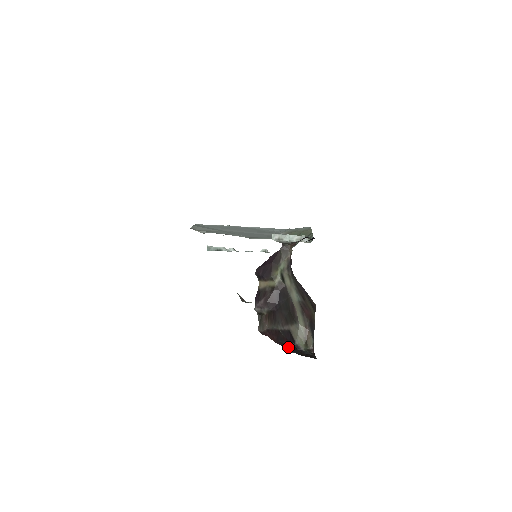
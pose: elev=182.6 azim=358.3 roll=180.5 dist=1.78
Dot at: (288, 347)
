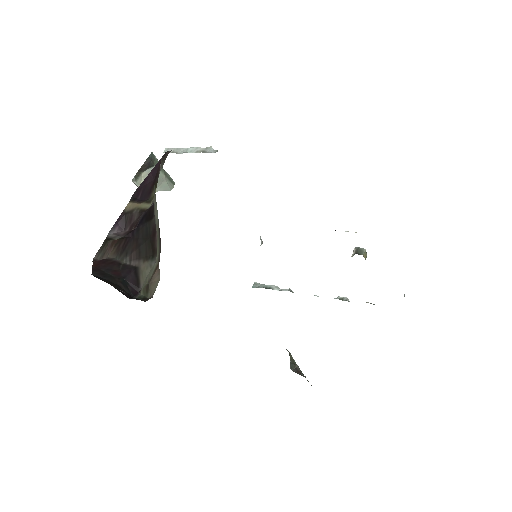
Dot at: (101, 274)
